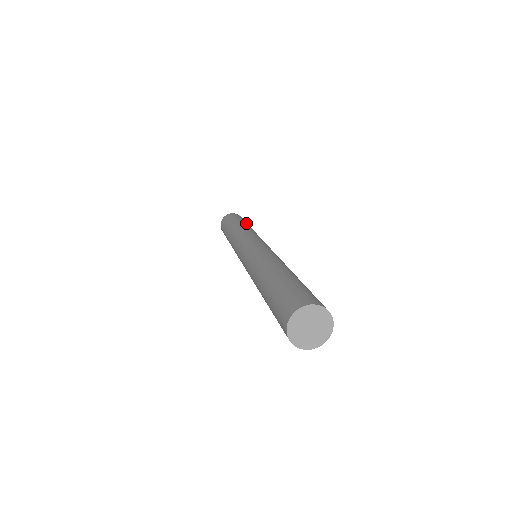
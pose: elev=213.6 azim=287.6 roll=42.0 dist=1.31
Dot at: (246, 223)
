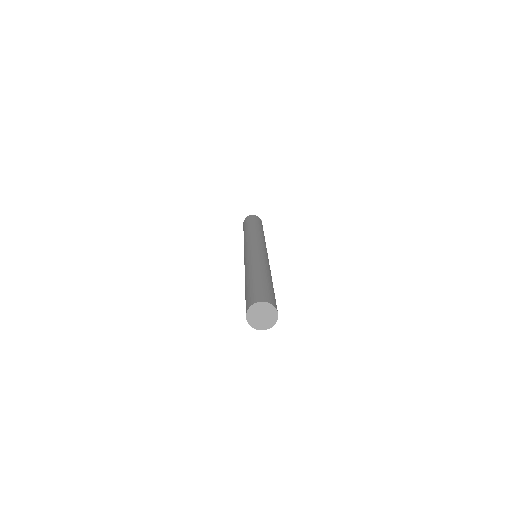
Dot at: (255, 224)
